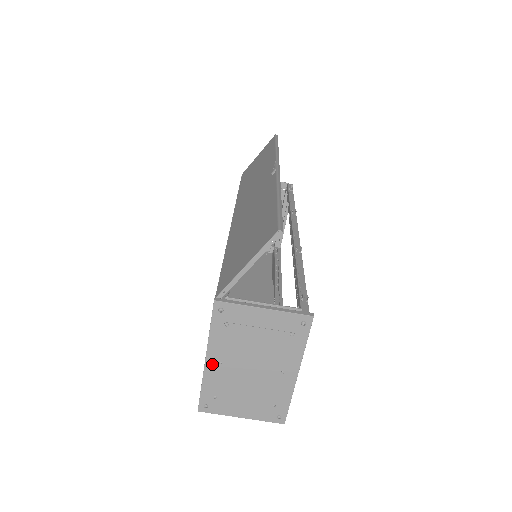
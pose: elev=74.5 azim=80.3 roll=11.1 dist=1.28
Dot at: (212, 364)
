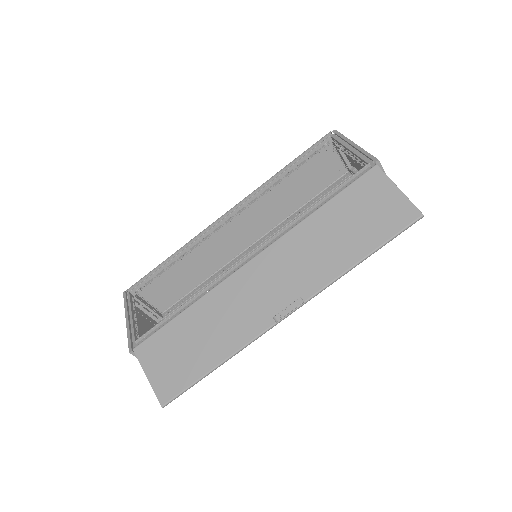
Dot at: occluded
